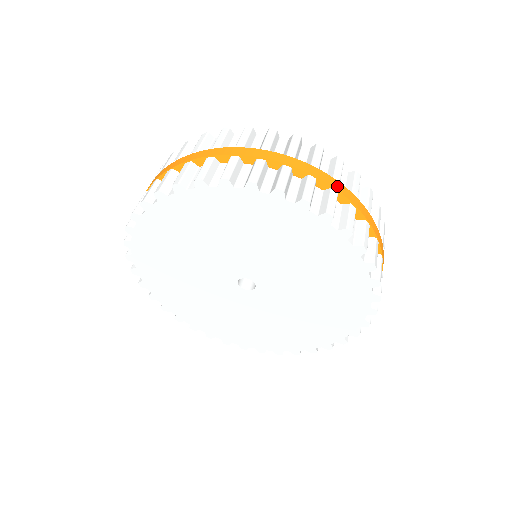
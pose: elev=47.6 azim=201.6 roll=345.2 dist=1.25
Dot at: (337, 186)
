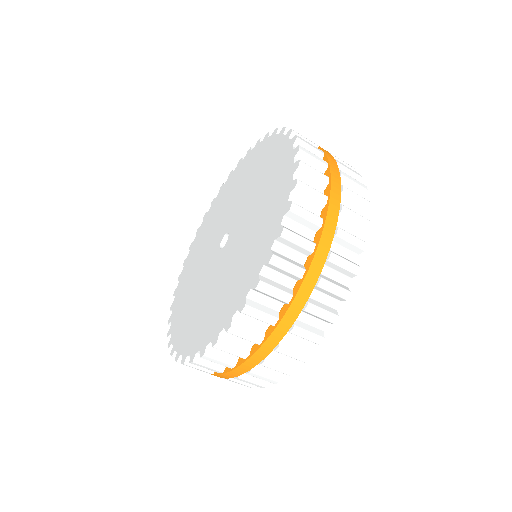
Dot at: (334, 204)
